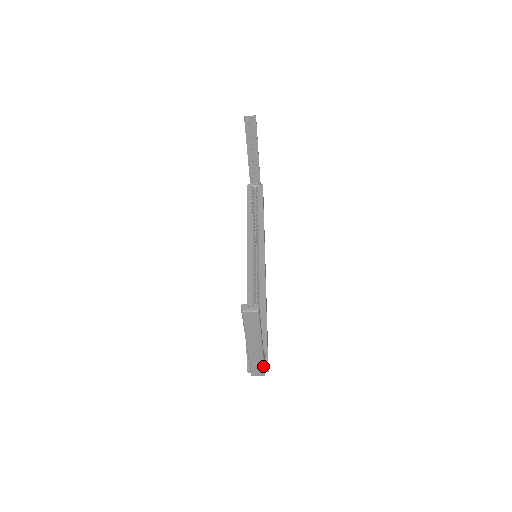
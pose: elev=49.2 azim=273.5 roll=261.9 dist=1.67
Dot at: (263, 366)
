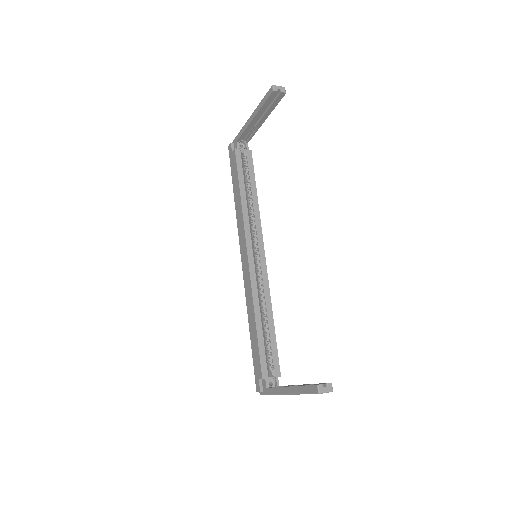
Dot at: occluded
